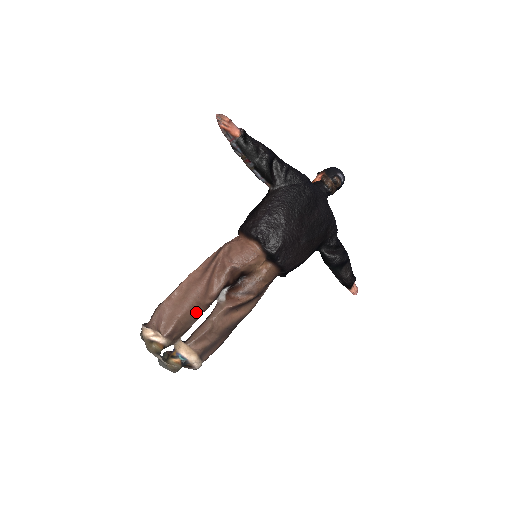
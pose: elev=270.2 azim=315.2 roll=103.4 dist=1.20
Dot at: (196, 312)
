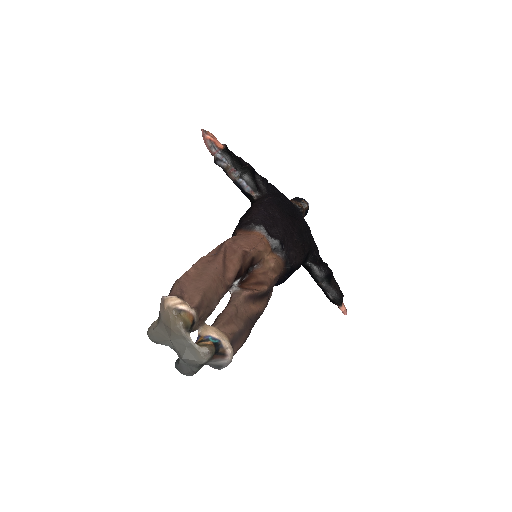
Dot at: (218, 290)
